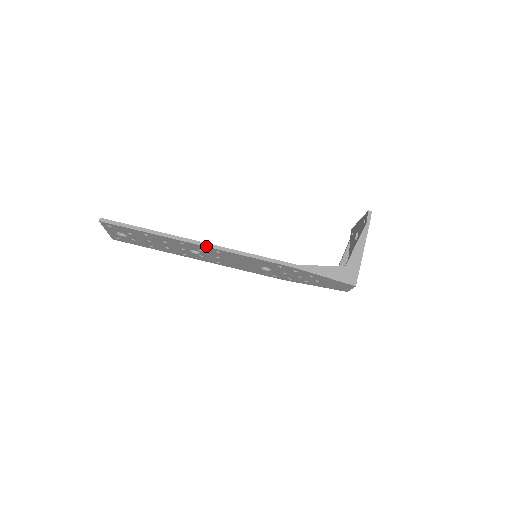
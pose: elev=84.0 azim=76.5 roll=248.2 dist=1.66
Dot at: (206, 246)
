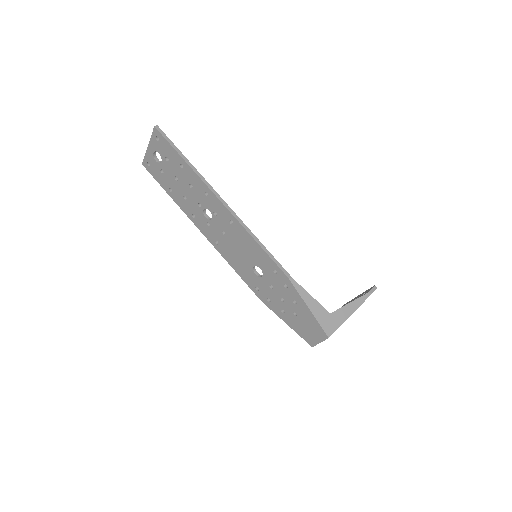
Dot at: (227, 207)
